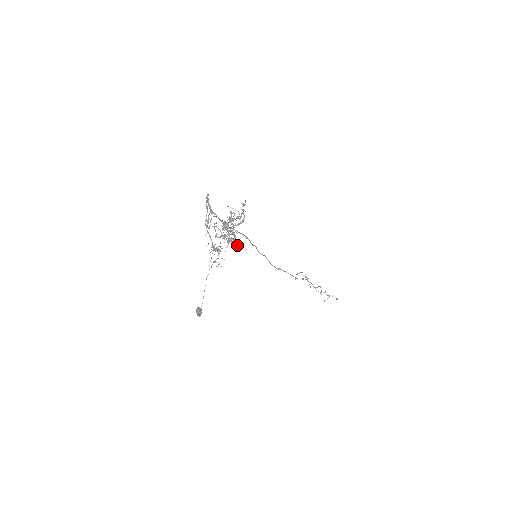
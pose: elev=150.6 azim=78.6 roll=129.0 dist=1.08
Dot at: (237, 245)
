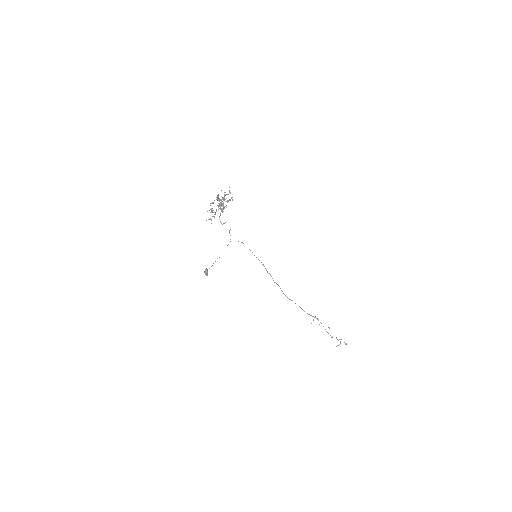
Dot at: (222, 206)
